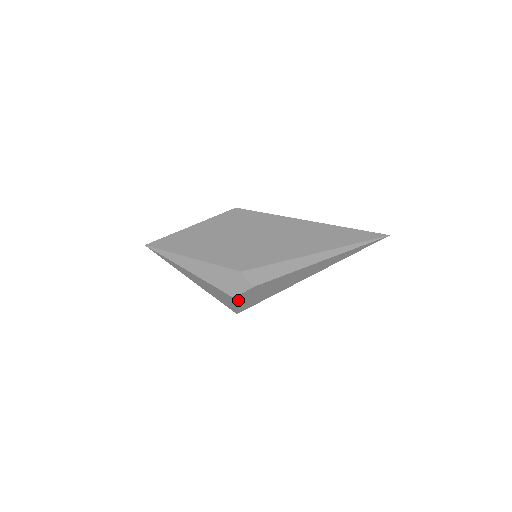
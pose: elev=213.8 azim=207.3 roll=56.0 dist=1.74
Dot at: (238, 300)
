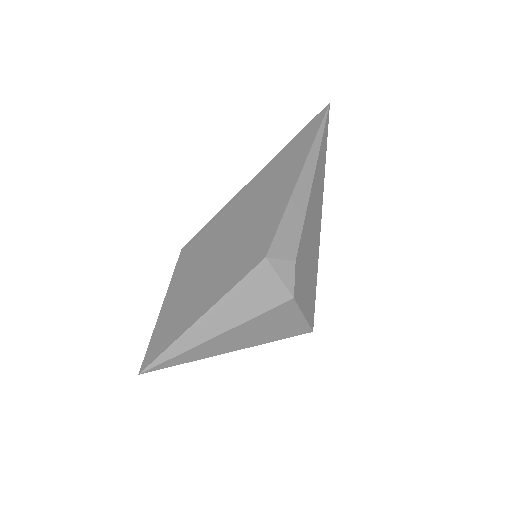
Dot at: (299, 301)
